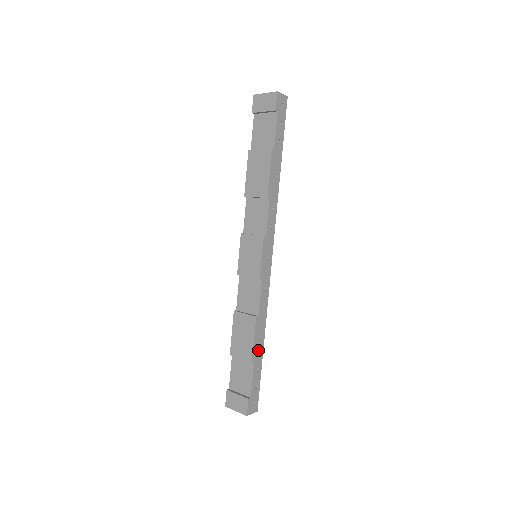
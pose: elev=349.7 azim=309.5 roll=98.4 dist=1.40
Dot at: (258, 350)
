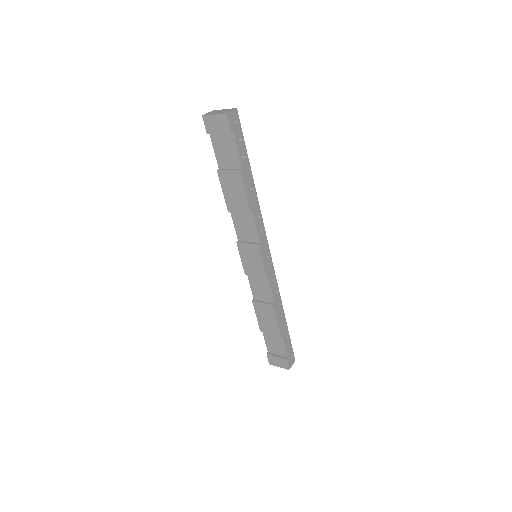
Dot at: (282, 325)
